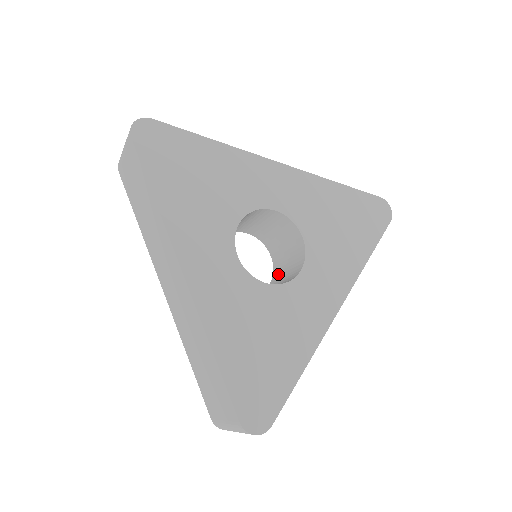
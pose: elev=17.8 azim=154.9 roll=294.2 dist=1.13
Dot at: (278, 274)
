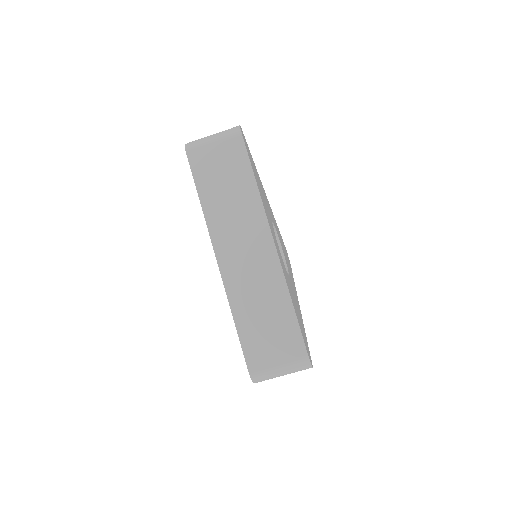
Dot at: occluded
